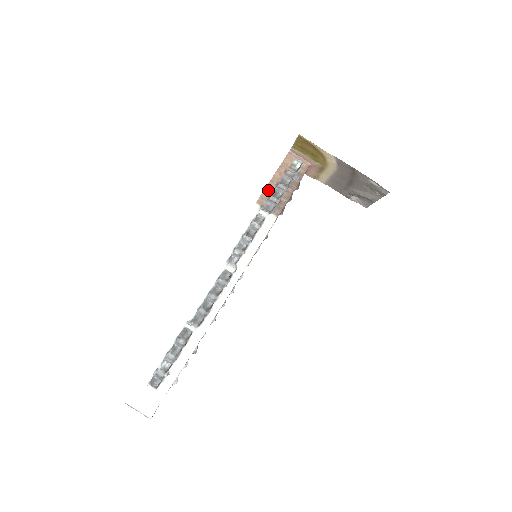
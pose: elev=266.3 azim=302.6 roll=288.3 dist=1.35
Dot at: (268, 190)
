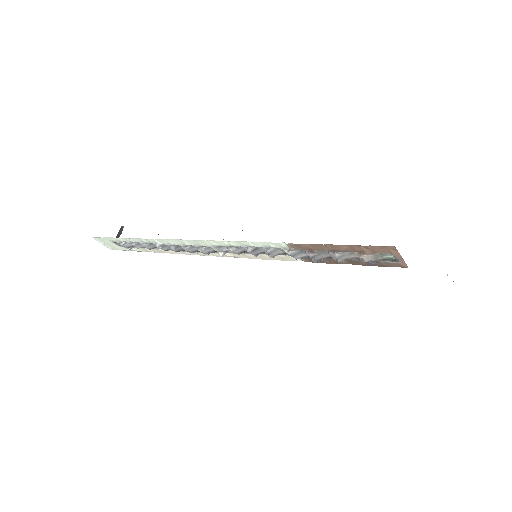
Dot at: (315, 247)
